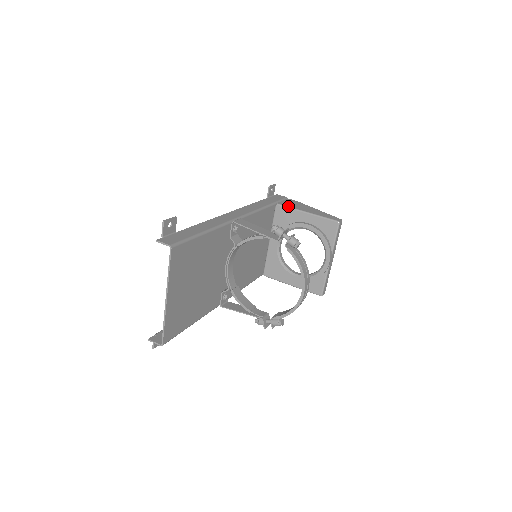
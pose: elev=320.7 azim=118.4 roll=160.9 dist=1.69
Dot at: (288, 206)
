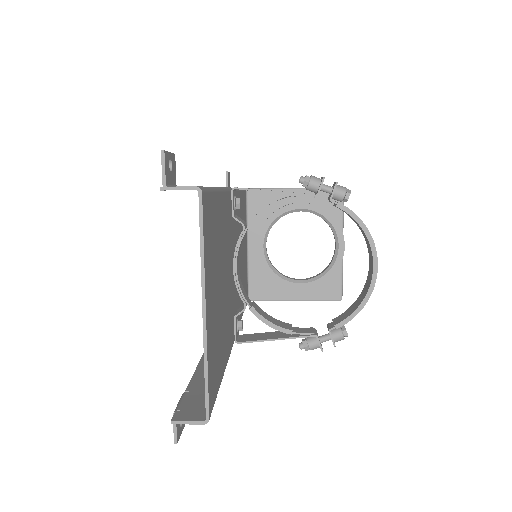
Dot at: (265, 188)
